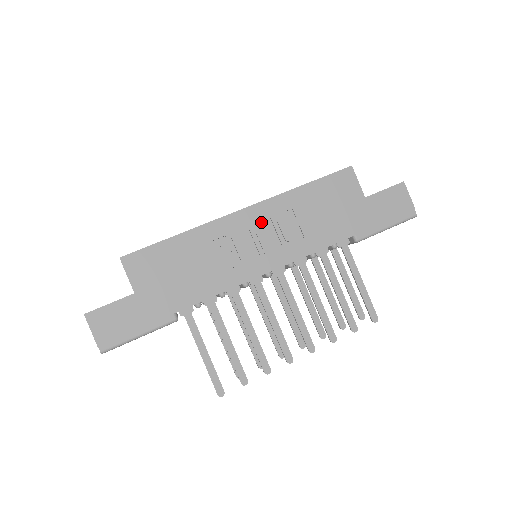
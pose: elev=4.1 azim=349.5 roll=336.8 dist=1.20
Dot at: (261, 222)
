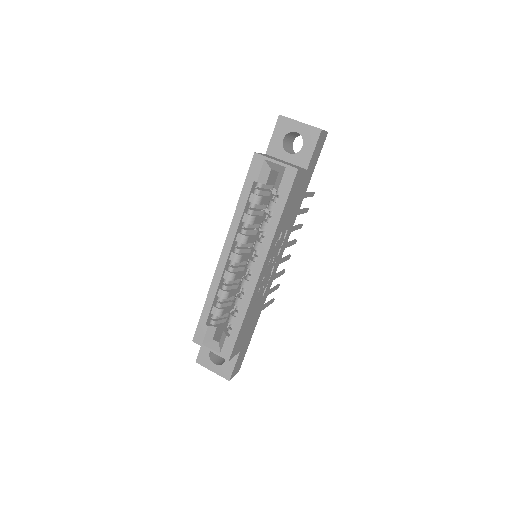
Dot at: (269, 259)
